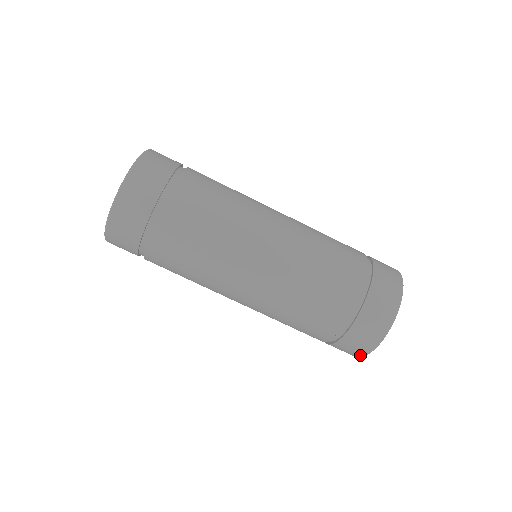
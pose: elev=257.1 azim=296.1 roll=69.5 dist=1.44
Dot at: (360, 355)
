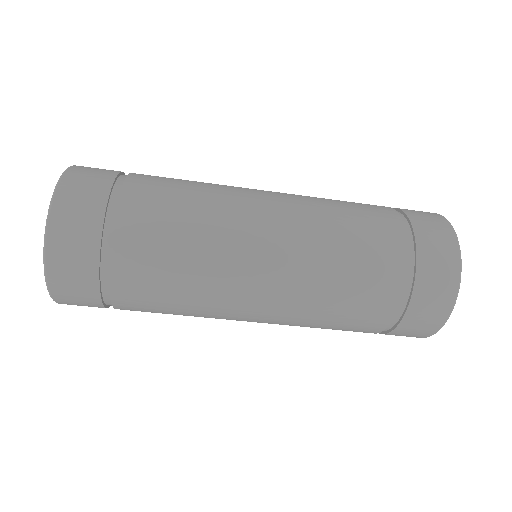
Dot at: (437, 326)
